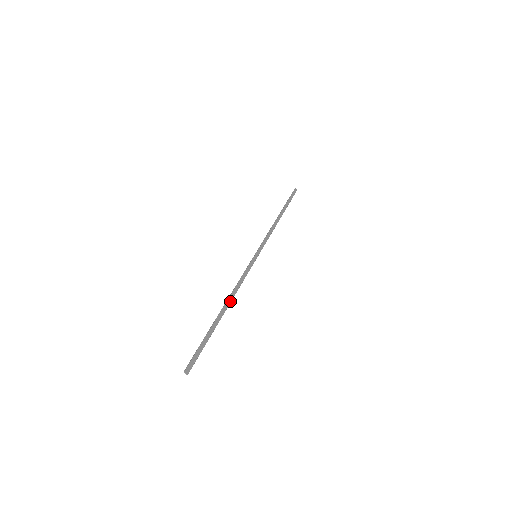
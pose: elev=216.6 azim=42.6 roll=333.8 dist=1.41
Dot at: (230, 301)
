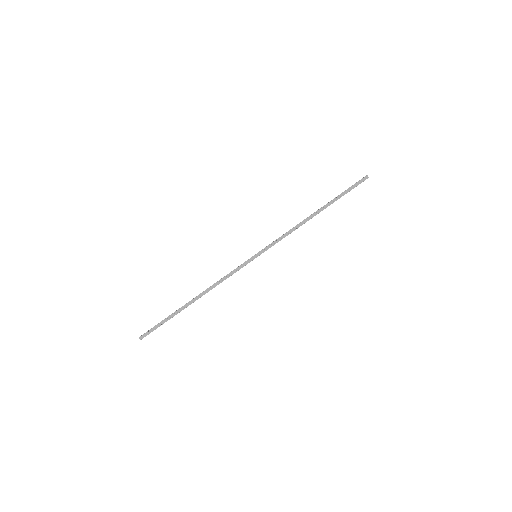
Dot at: (203, 294)
